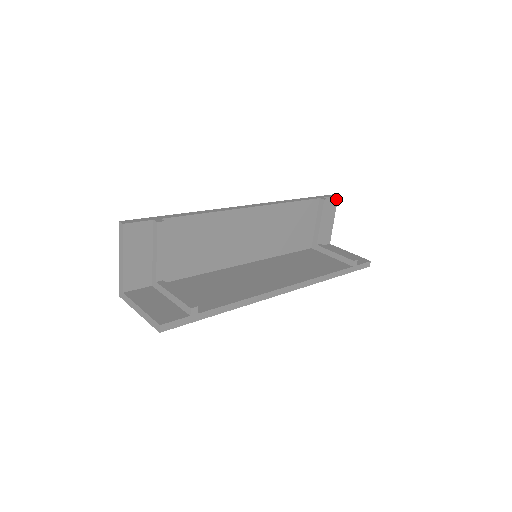
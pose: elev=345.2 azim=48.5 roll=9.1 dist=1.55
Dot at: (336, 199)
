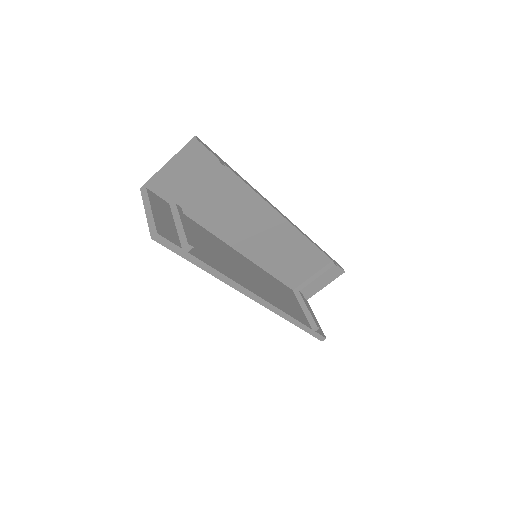
Dot at: (342, 273)
